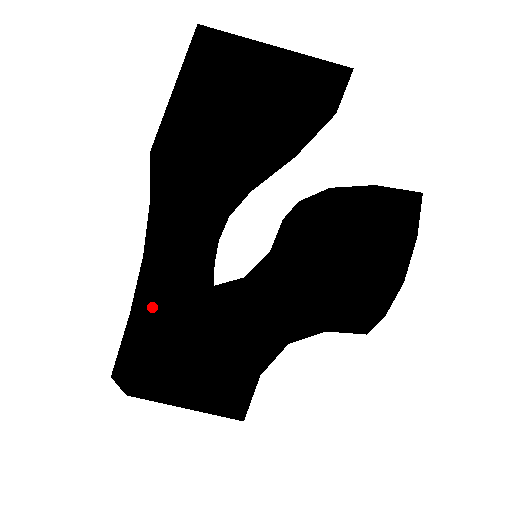
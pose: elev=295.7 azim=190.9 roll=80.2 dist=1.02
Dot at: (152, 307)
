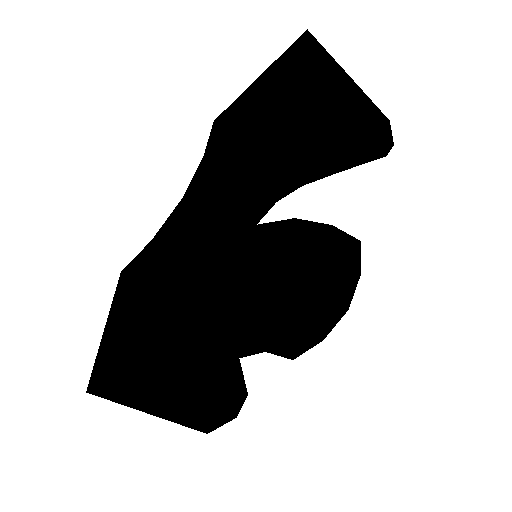
Dot at: (212, 270)
